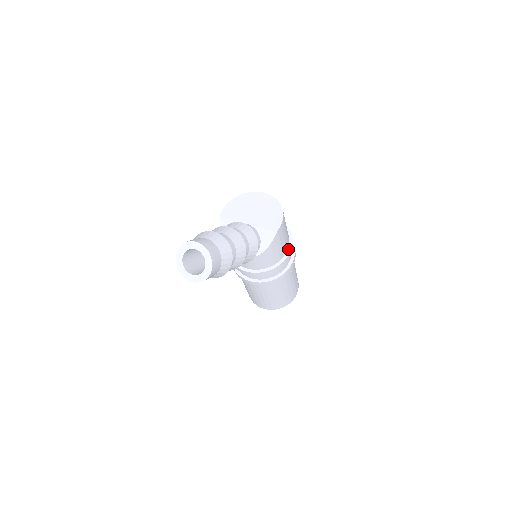
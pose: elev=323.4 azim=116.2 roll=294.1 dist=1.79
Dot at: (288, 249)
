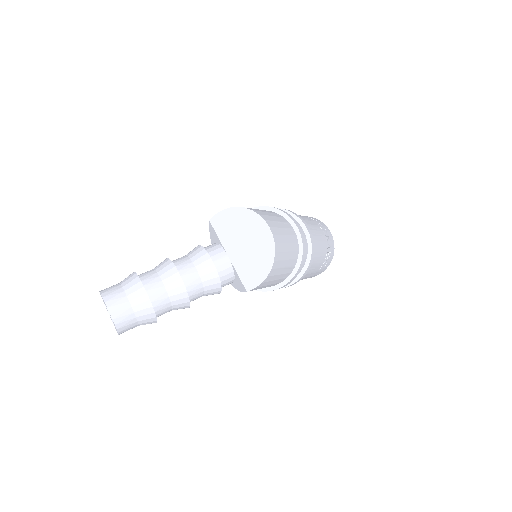
Dot at: (283, 281)
